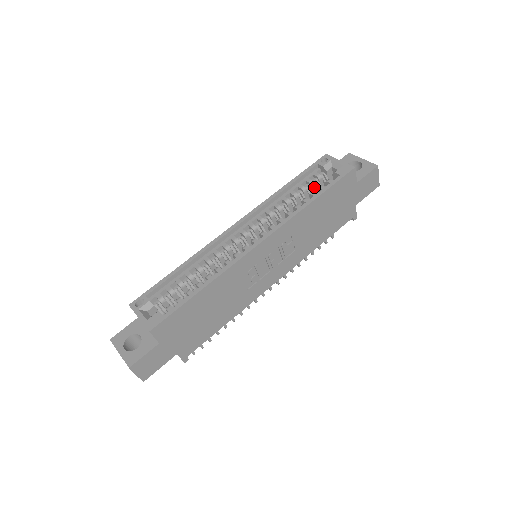
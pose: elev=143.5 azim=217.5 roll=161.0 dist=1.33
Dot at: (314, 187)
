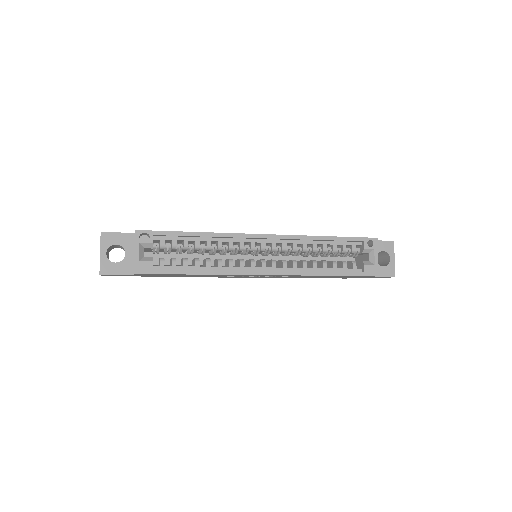
Dot at: (343, 253)
